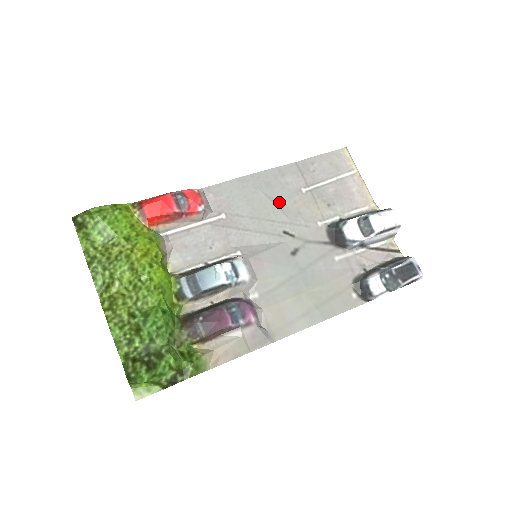
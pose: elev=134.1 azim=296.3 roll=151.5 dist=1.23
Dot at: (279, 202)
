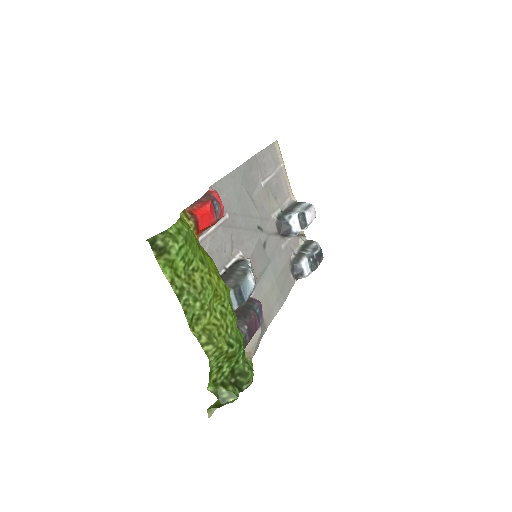
Dot at: (252, 197)
